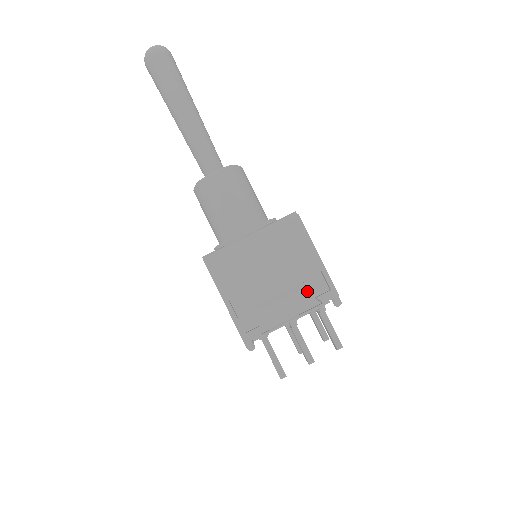
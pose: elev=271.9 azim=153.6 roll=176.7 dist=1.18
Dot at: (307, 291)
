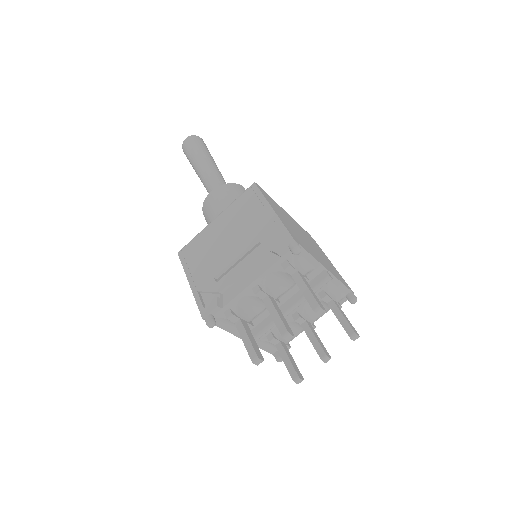
Dot at: (262, 247)
